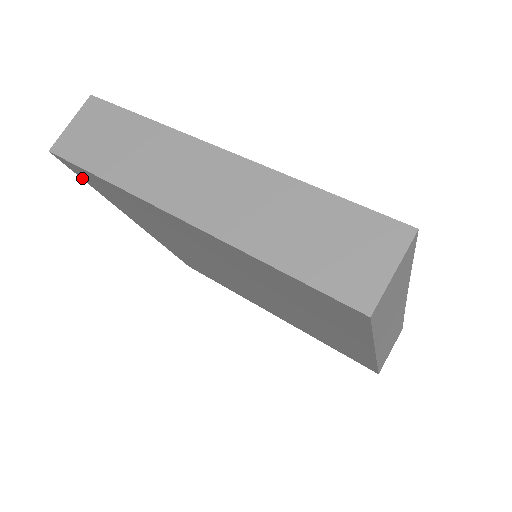
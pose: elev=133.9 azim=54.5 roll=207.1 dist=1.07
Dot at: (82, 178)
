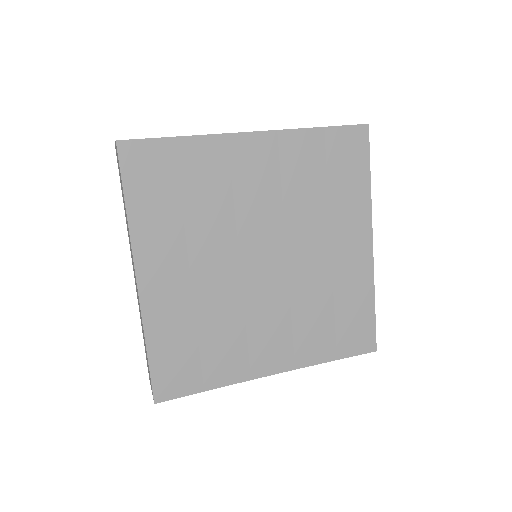
Dot at: occluded
